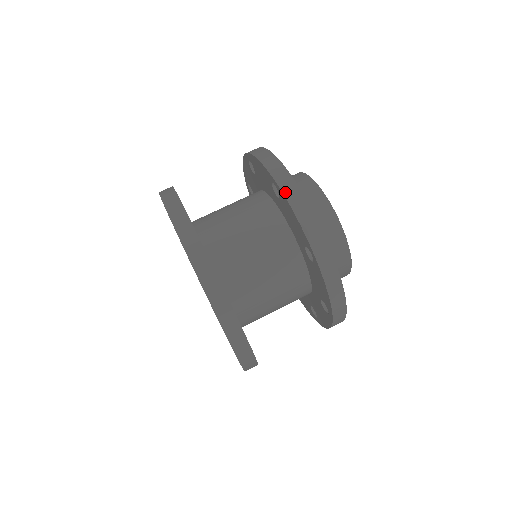
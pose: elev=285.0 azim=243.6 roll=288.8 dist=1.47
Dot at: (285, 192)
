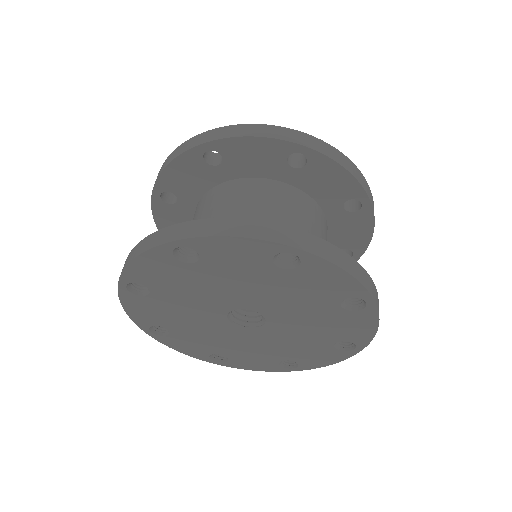
Dot at: (157, 178)
